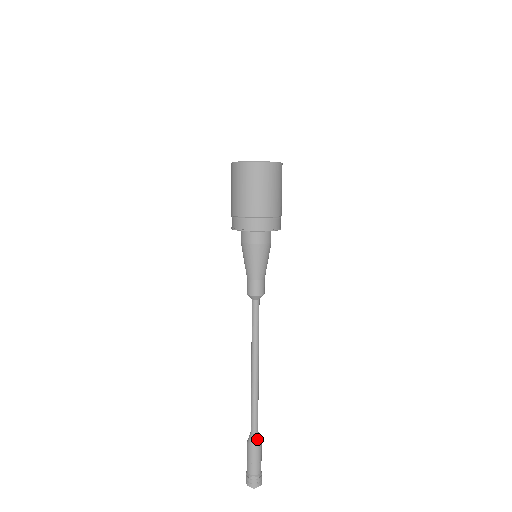
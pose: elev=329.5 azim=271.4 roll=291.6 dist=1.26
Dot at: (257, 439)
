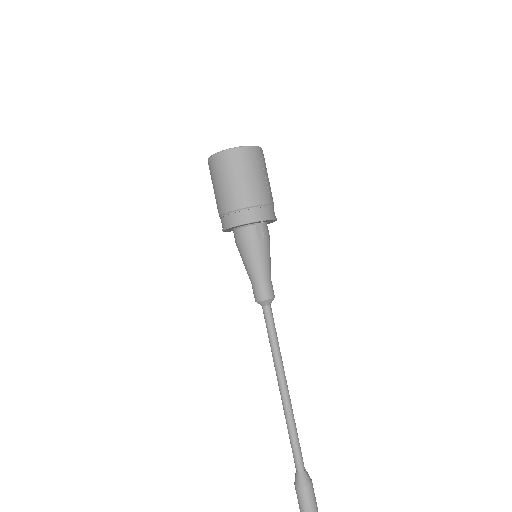
Dot at: (299, 478)
